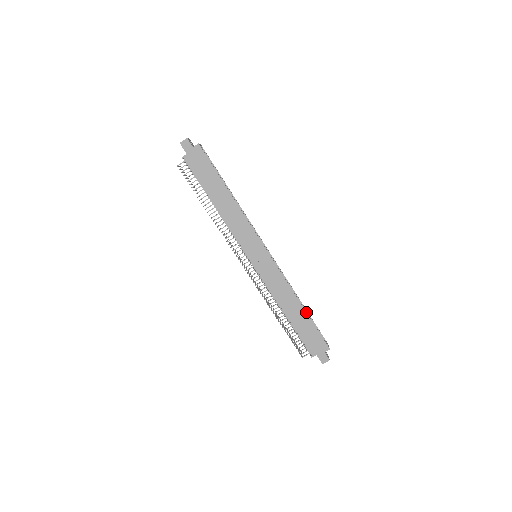
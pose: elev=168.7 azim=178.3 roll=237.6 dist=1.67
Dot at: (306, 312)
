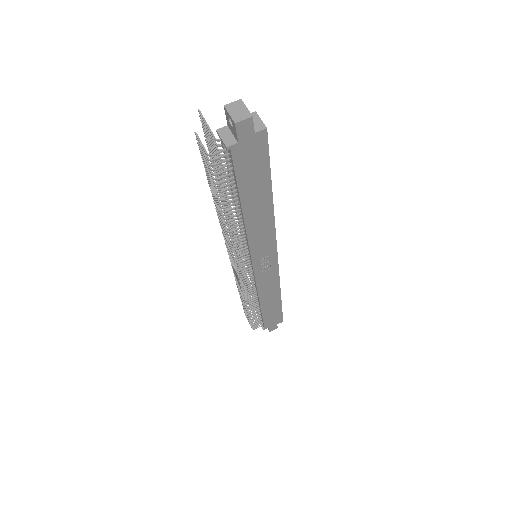
Dot at: (281, 301)
